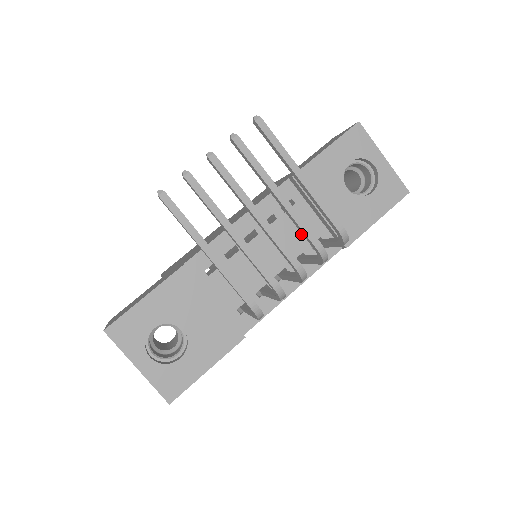
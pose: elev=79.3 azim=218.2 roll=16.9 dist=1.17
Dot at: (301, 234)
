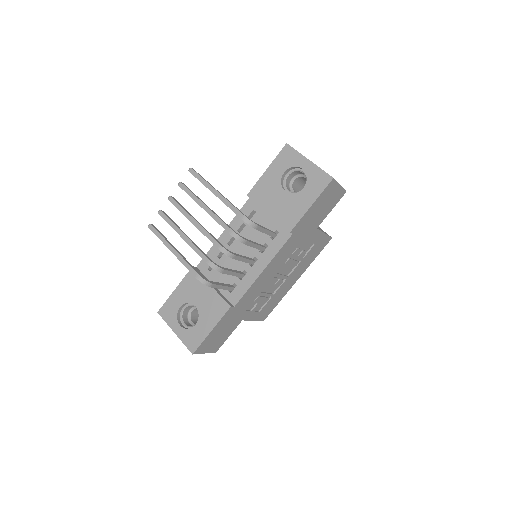
Dot at: occluded
